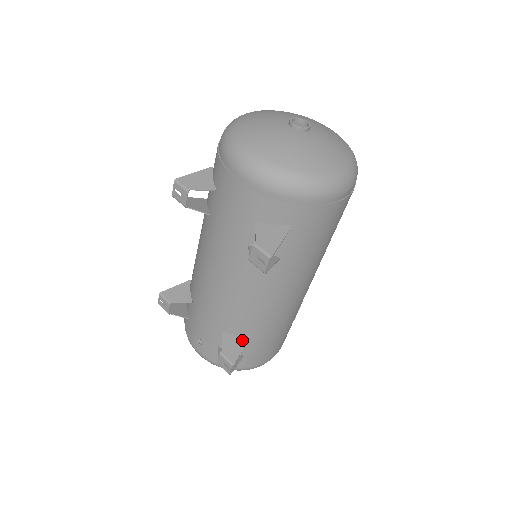
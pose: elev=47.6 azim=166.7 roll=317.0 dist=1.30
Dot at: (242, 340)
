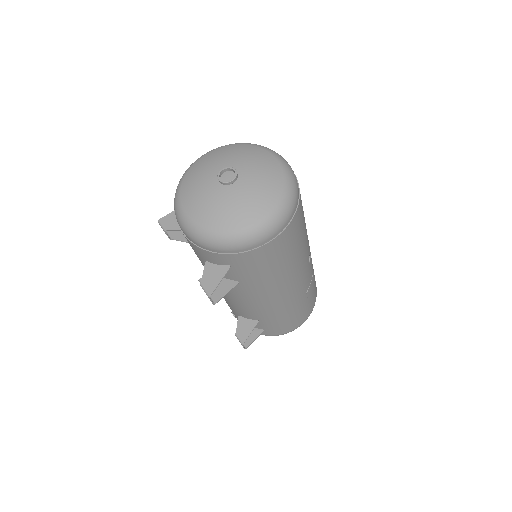
Dot at: (252, 324)
